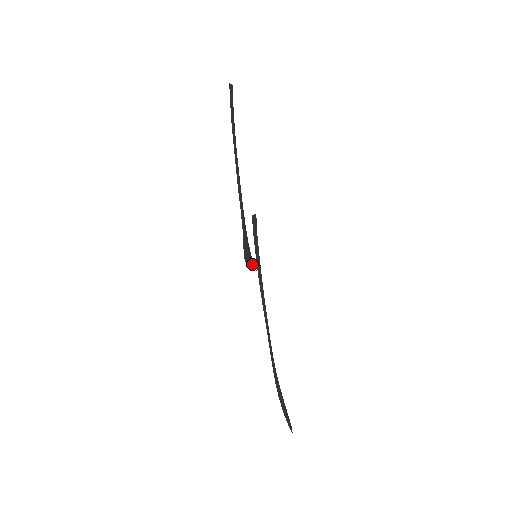
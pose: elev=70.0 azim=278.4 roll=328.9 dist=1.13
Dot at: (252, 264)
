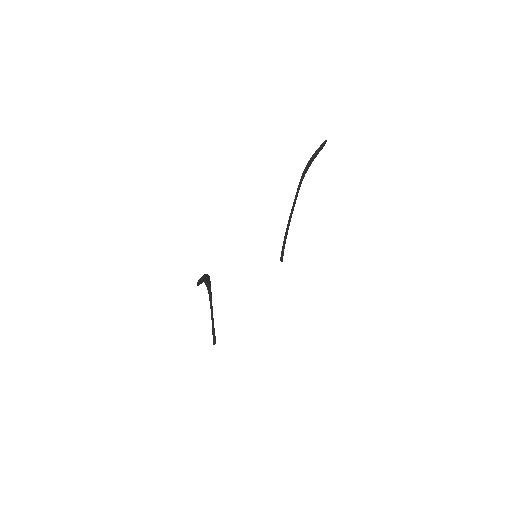
Dot at: (310, 164)
